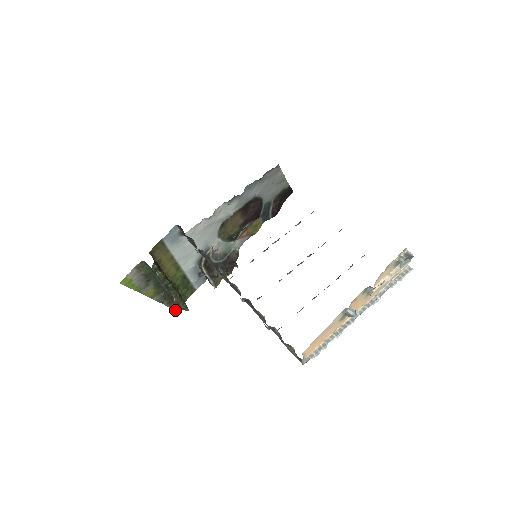
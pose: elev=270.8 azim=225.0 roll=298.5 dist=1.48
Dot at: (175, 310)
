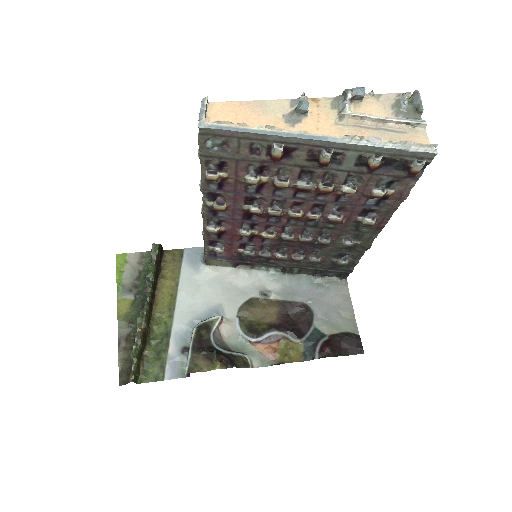
Dot at: (119, 381)
